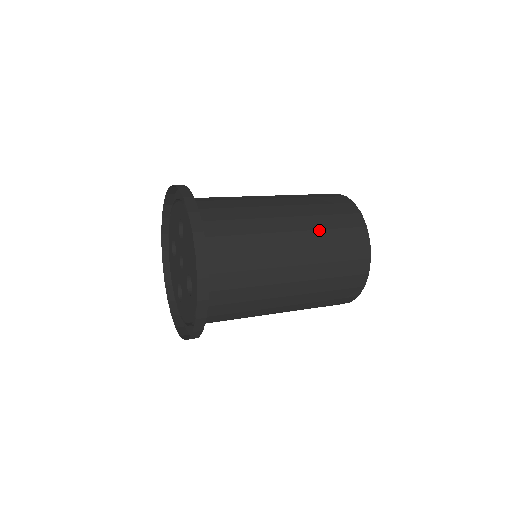
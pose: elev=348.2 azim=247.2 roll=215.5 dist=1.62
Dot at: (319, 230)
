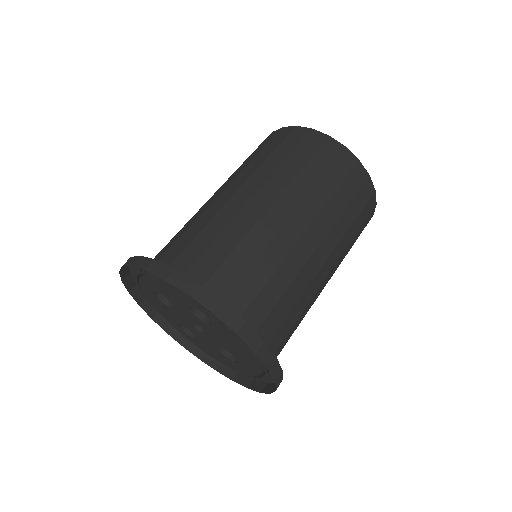
Dot at: (344, 235)
